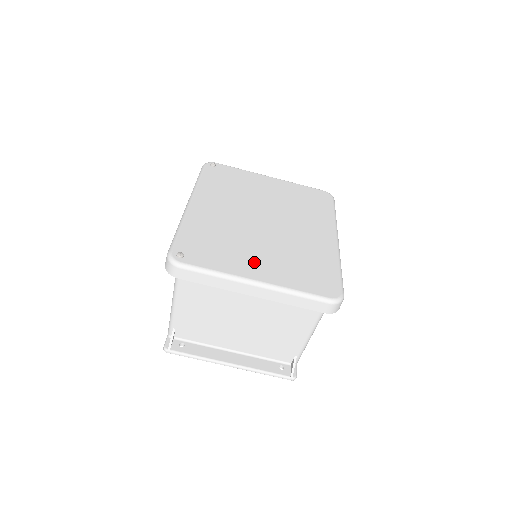
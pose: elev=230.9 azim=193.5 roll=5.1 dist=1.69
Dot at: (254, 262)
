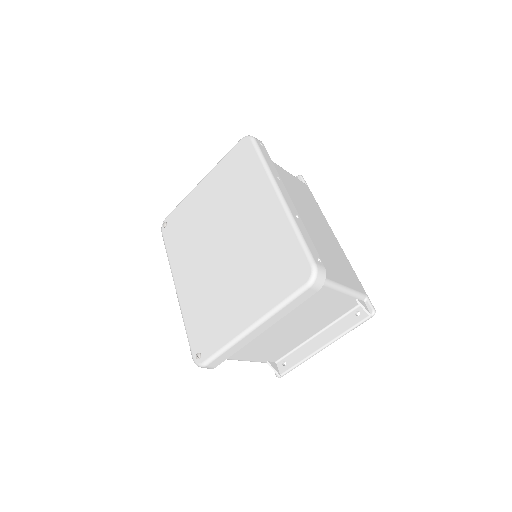
Dot at: (239, 306)
